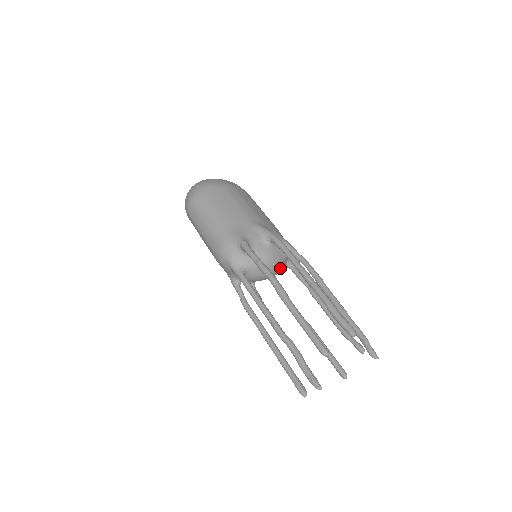
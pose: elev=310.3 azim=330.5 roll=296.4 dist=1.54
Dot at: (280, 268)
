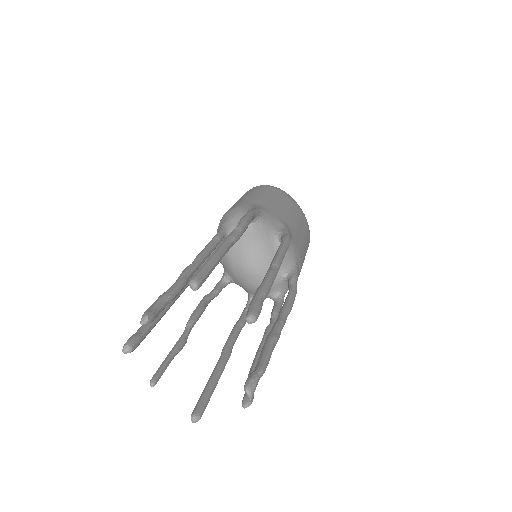
Dot at: occluded
